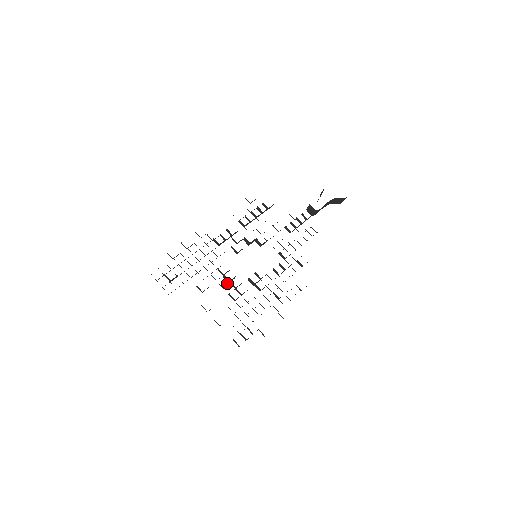
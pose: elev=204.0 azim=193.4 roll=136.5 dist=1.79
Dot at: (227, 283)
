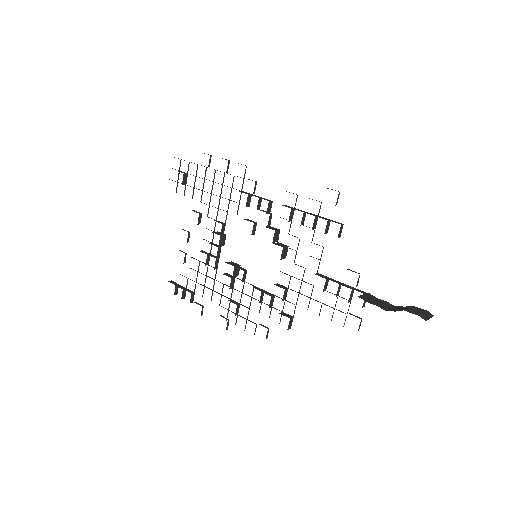
Dot at: occluded
